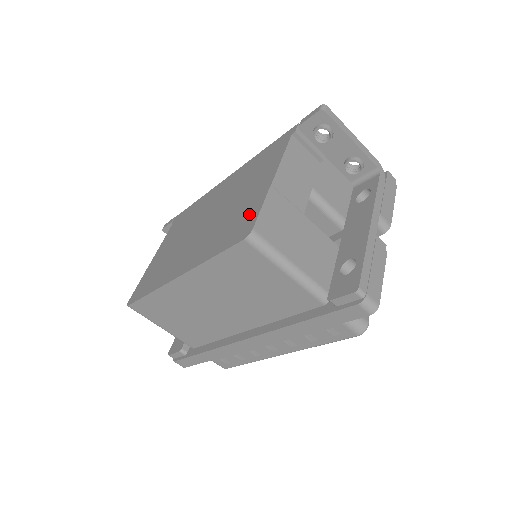
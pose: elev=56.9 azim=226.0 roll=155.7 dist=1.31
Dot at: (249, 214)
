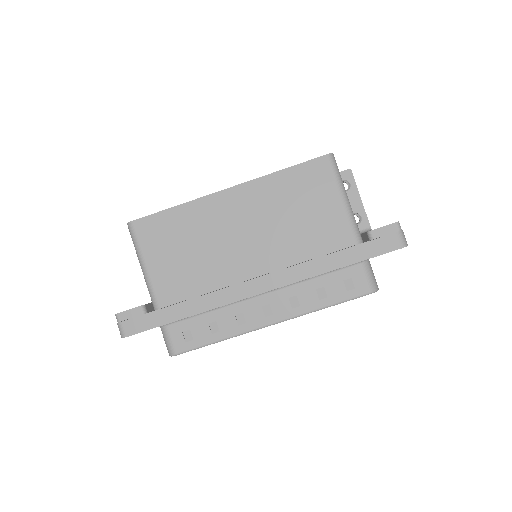
Dot at: occluded
